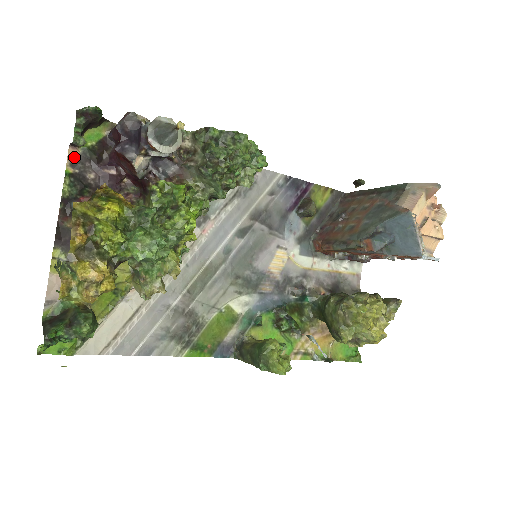
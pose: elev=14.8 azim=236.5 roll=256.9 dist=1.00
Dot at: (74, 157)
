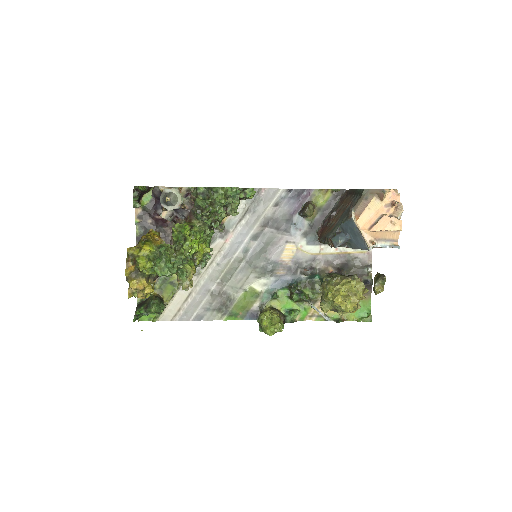
Dot at: (139, 213)
